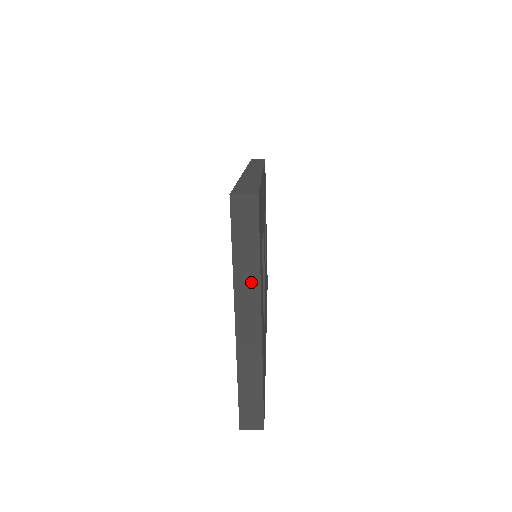
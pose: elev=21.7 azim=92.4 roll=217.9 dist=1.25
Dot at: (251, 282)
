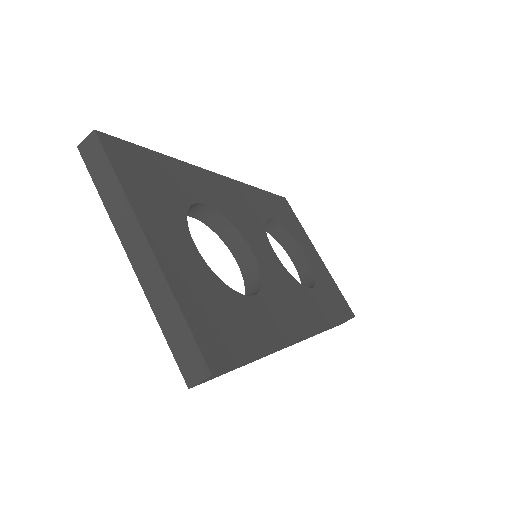
Dot at: (123, 209)
